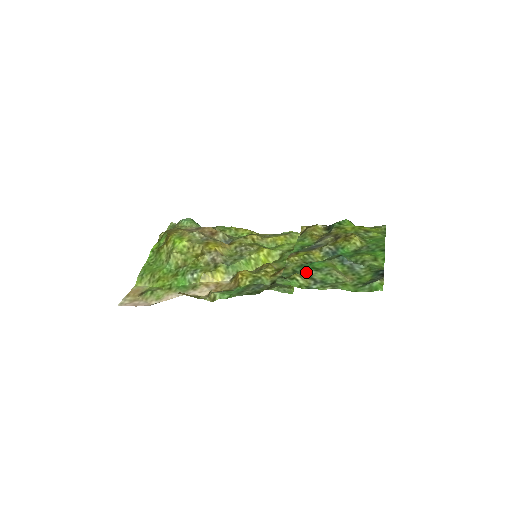
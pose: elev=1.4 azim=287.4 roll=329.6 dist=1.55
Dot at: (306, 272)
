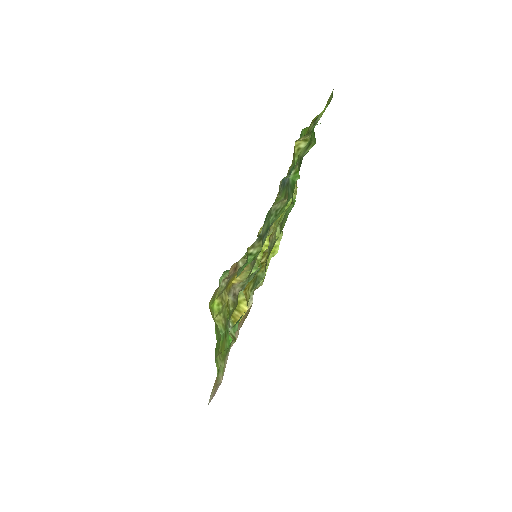
Dot at: occluded
